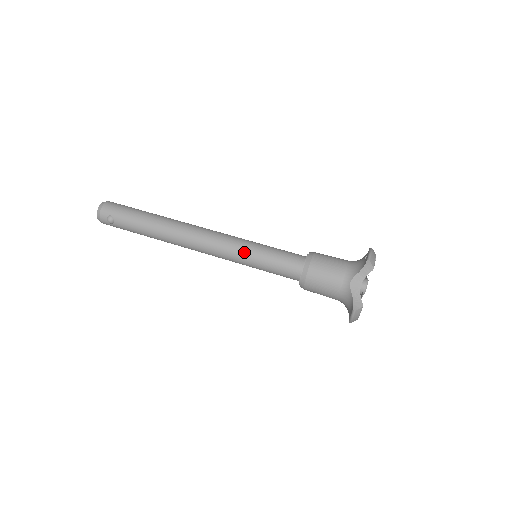
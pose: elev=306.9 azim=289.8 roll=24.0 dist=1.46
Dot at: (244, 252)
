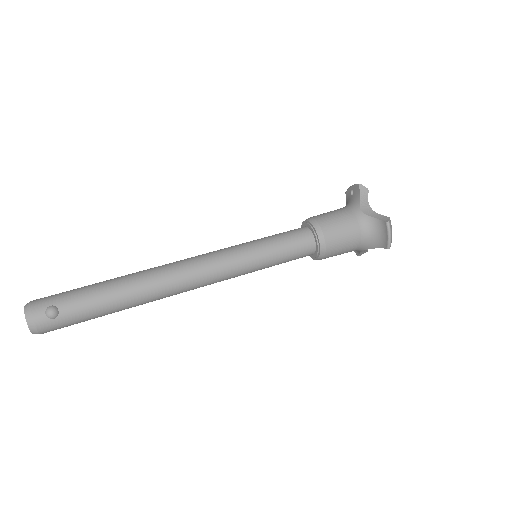
Dot at: (245, 249)
